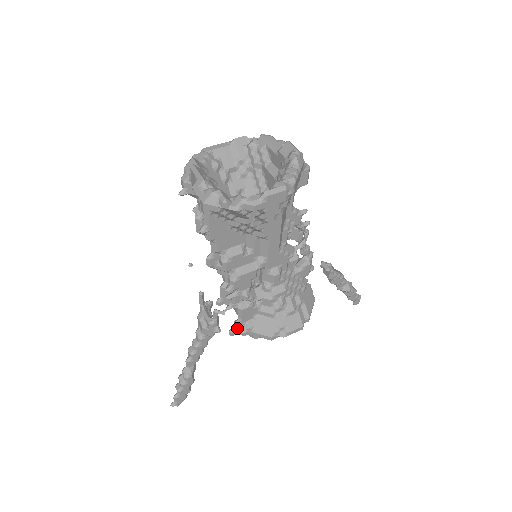
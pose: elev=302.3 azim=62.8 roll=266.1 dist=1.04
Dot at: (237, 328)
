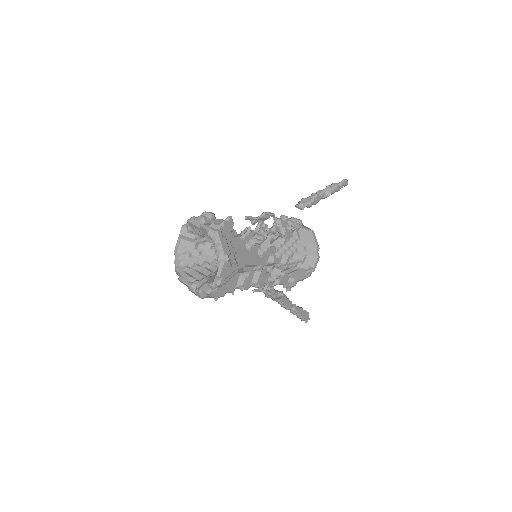
Dot at: (288, 287)
